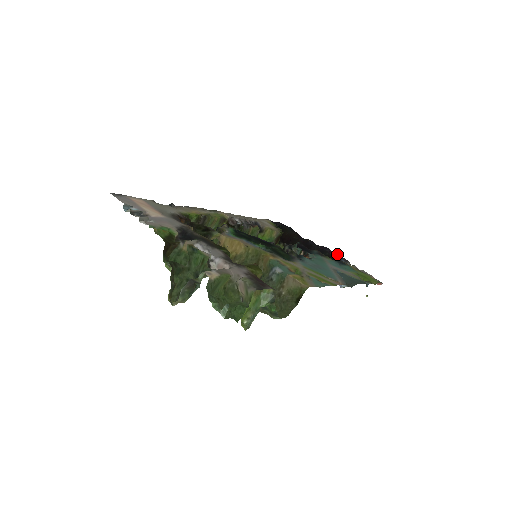
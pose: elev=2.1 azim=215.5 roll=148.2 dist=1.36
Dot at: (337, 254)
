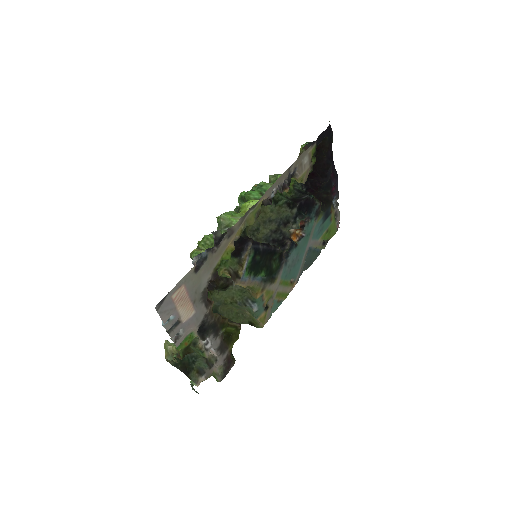
Dot at: occluded
